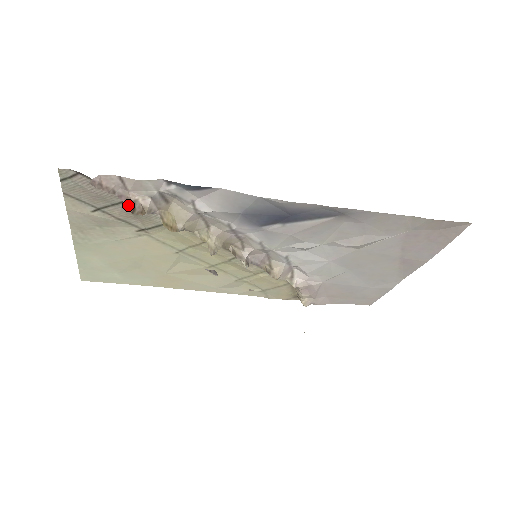
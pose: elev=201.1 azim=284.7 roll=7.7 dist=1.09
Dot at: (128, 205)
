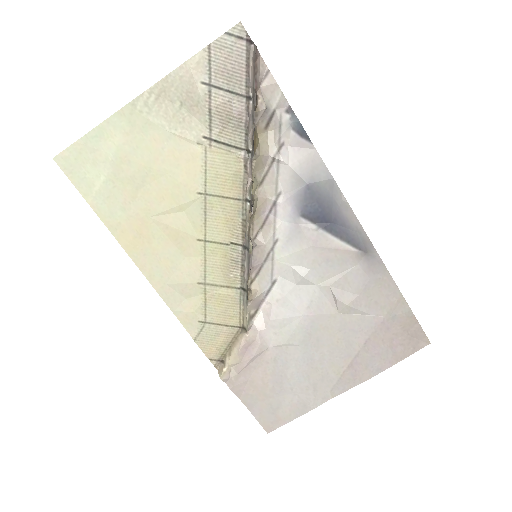
Dot at: (255, 90)
